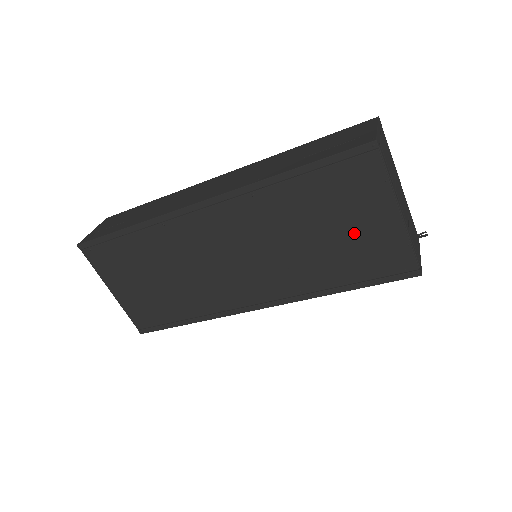
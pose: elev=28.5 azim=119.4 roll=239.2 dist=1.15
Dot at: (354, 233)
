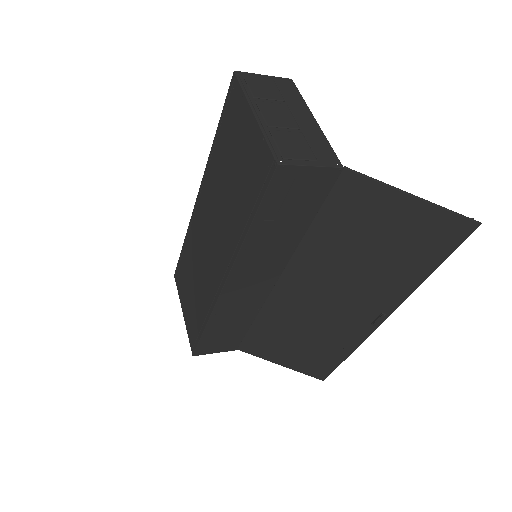
Dot at: (242, 157)
